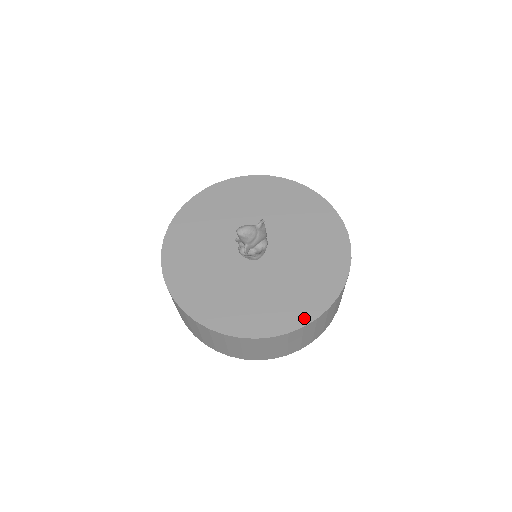
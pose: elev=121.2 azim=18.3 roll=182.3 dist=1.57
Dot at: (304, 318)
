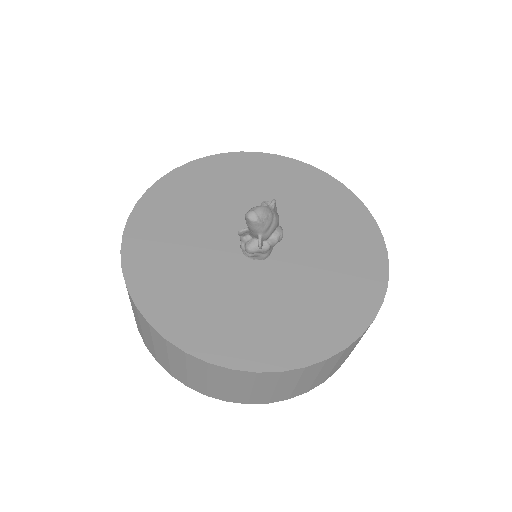
Dot at: (358, 323)
